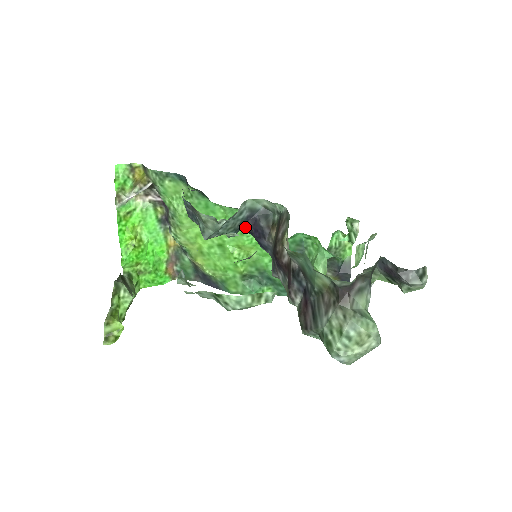
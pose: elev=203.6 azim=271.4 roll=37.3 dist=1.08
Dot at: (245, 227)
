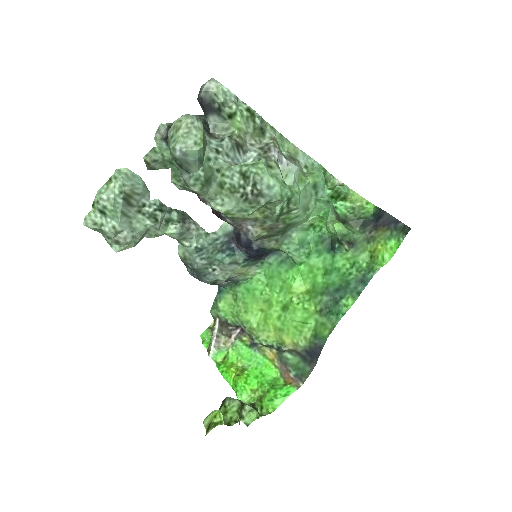
Dot at: (238, 251)
